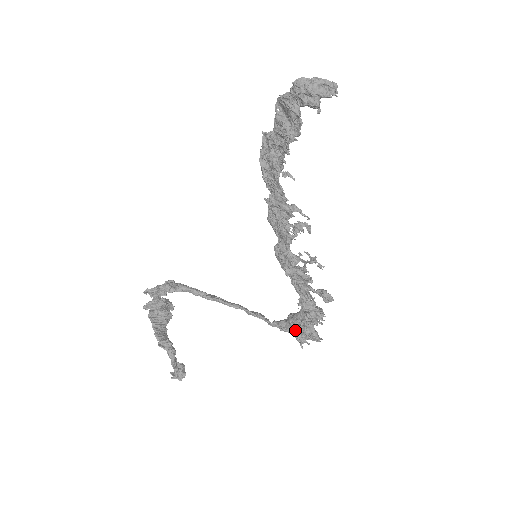
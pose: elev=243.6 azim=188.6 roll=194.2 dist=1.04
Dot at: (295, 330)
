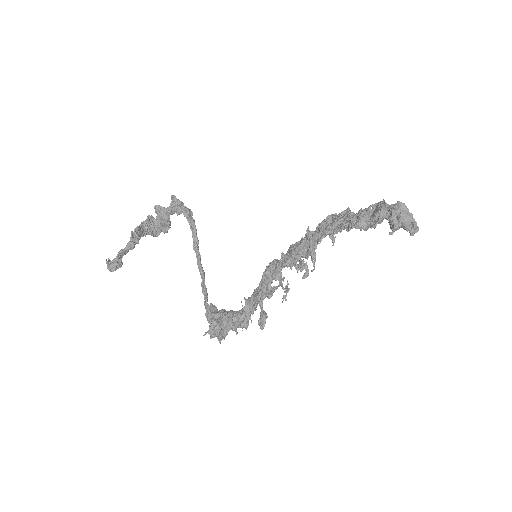
Dot at: (216, 319)
